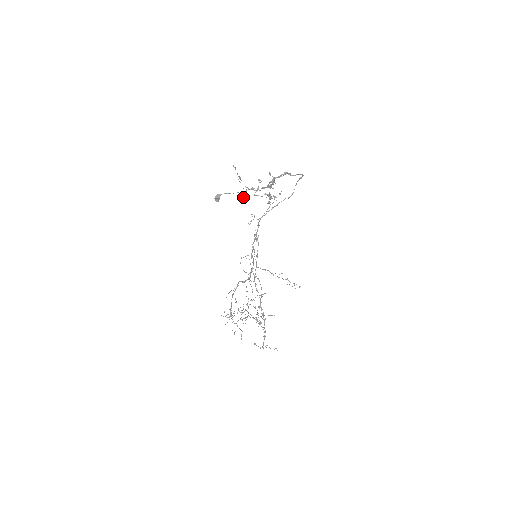
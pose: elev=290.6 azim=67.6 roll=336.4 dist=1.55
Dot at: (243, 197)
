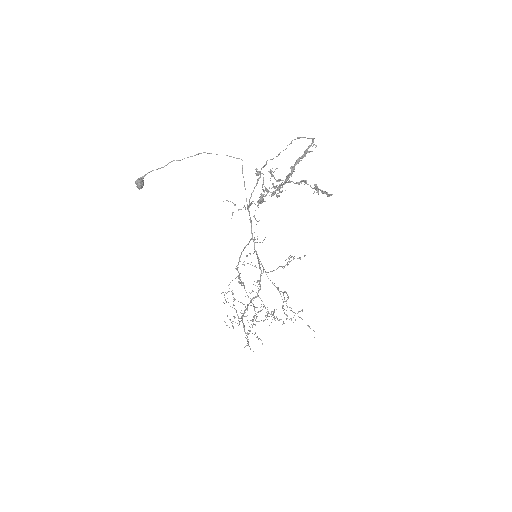
Dot at: (245, 209)
